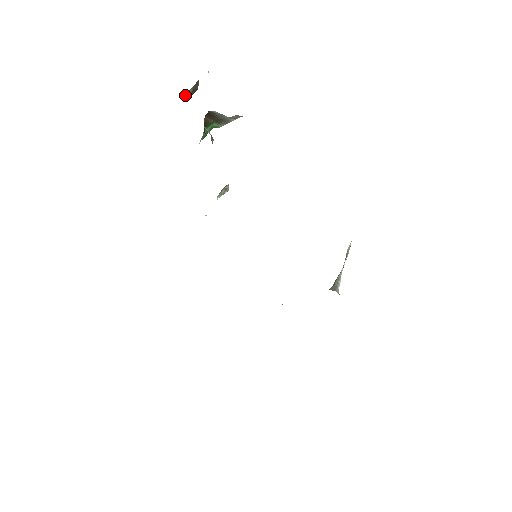
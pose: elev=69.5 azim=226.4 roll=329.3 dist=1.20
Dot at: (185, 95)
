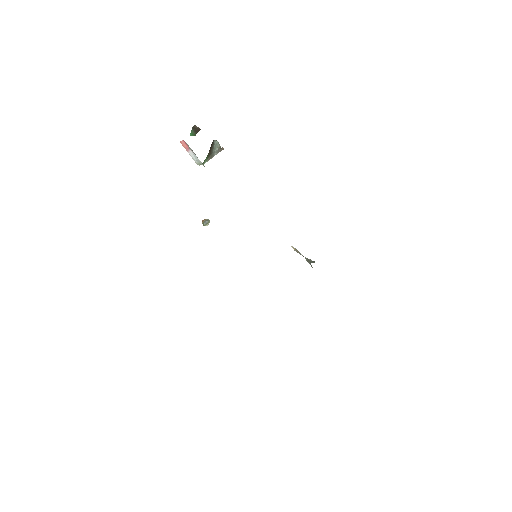
Dot at: (190, 135)
